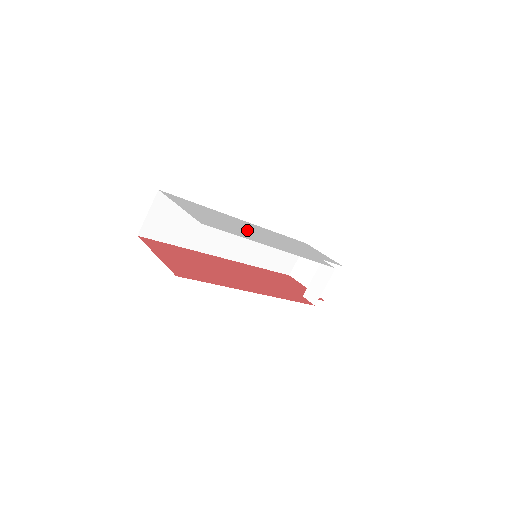
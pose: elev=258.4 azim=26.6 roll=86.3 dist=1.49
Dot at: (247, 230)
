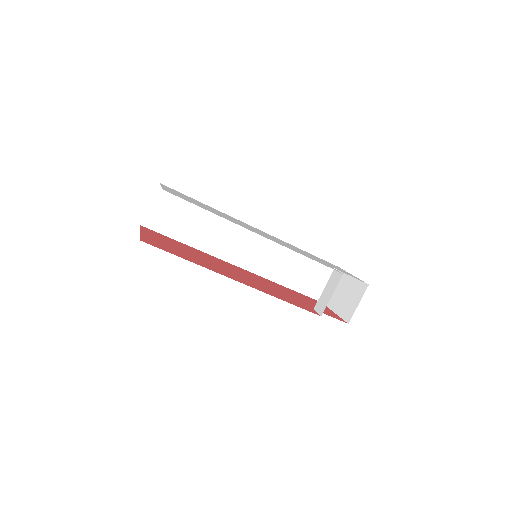
Dot at: occluded
